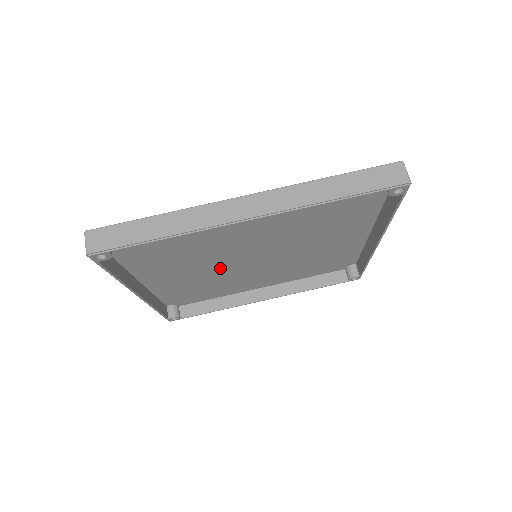
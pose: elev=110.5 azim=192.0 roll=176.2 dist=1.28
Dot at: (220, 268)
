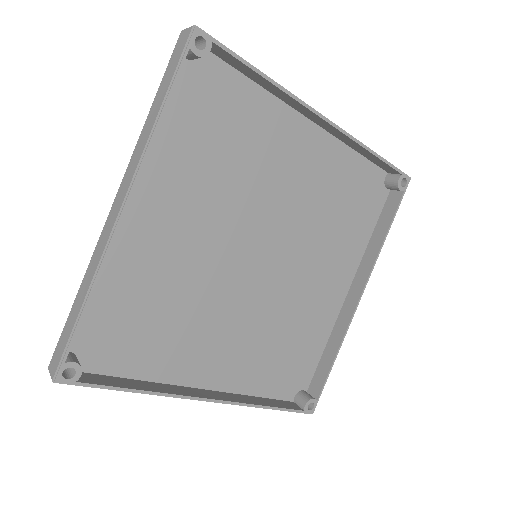
Dot at: (210, 259)
